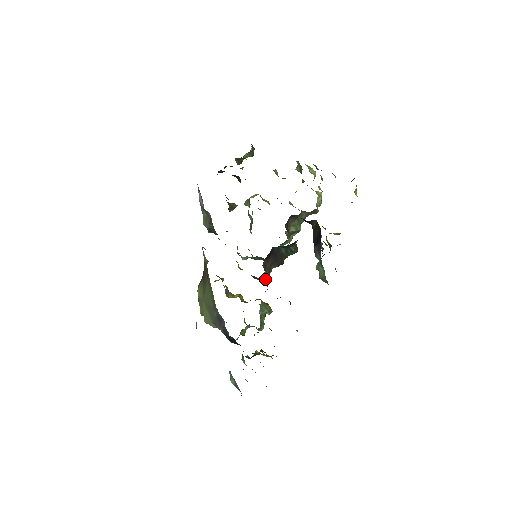
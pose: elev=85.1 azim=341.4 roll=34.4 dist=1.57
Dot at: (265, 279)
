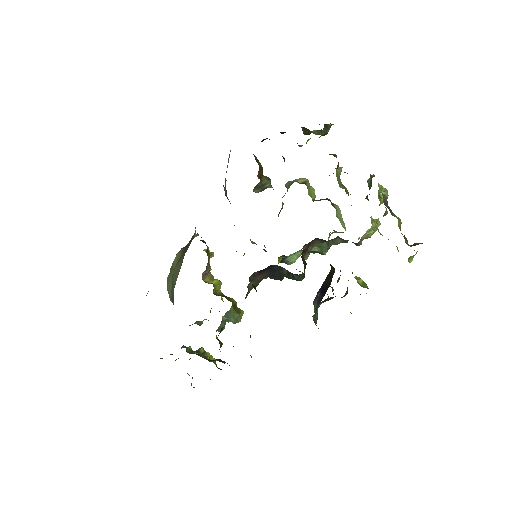
Dot at: occluded
